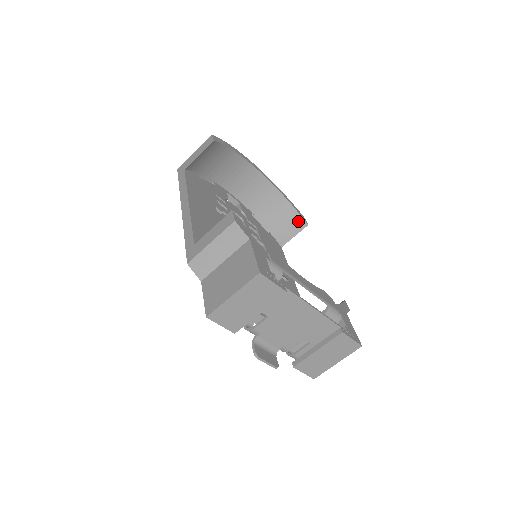
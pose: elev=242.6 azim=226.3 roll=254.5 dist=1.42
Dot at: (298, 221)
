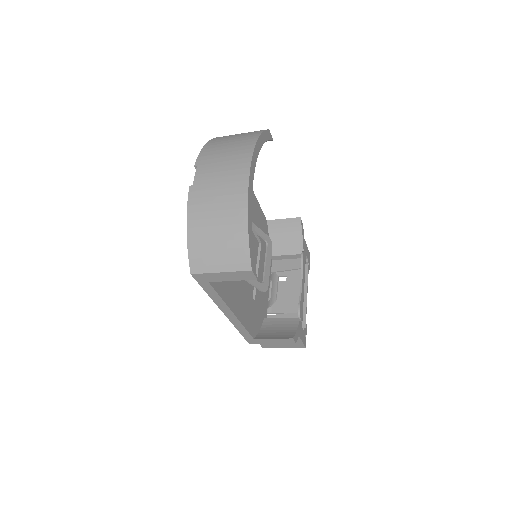
Dot at: occluded
